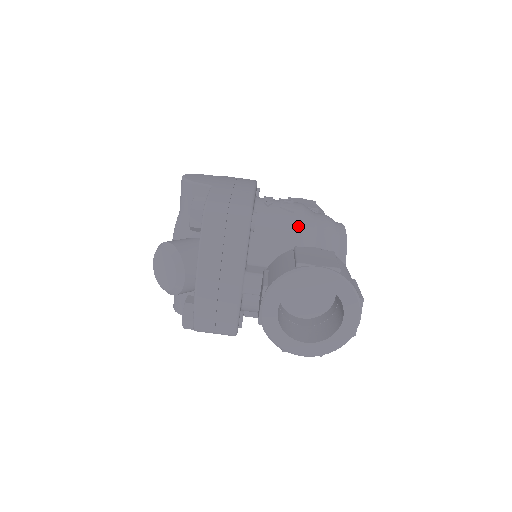
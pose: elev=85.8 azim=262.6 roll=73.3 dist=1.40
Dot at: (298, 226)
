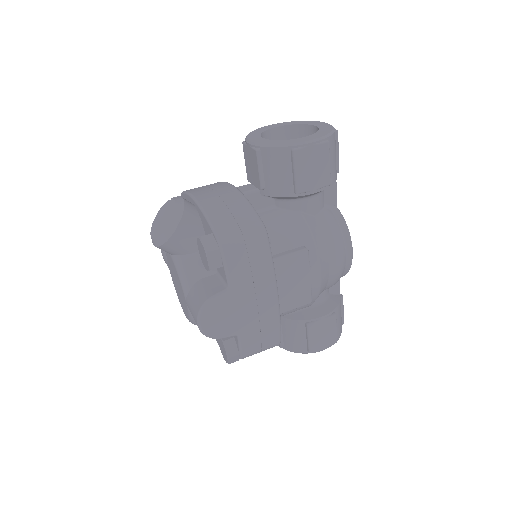
Dot at: occluded
